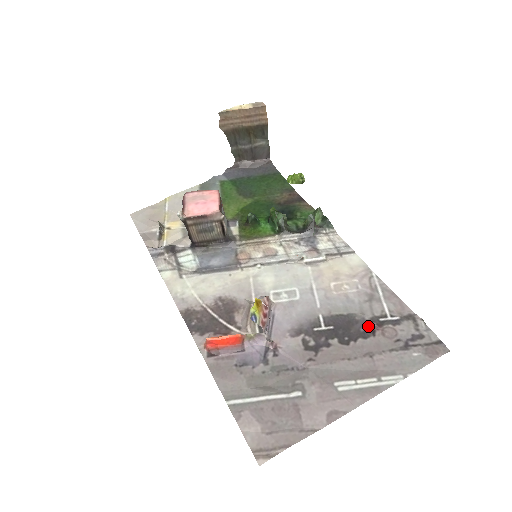
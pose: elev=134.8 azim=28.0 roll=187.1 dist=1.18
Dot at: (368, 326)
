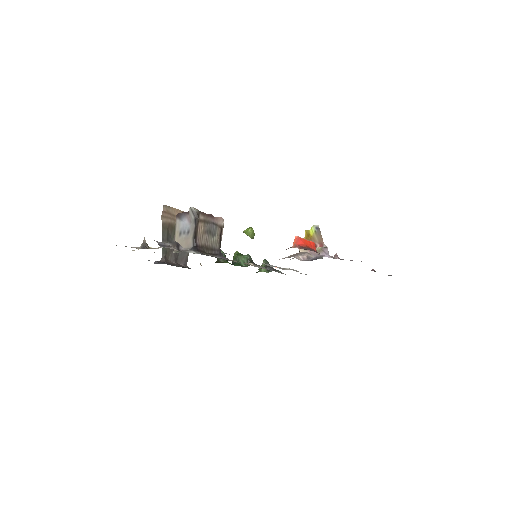
Dot at: (371, 270)
